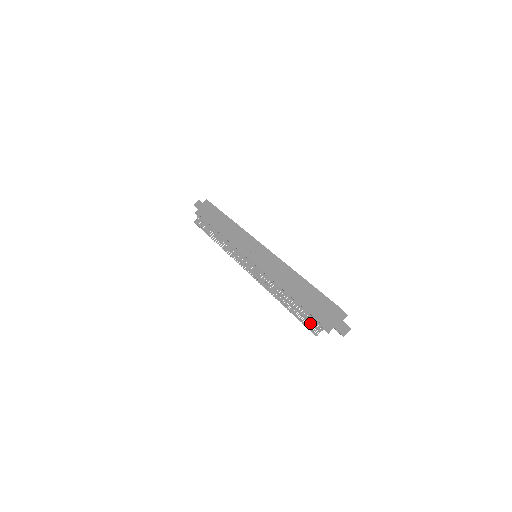
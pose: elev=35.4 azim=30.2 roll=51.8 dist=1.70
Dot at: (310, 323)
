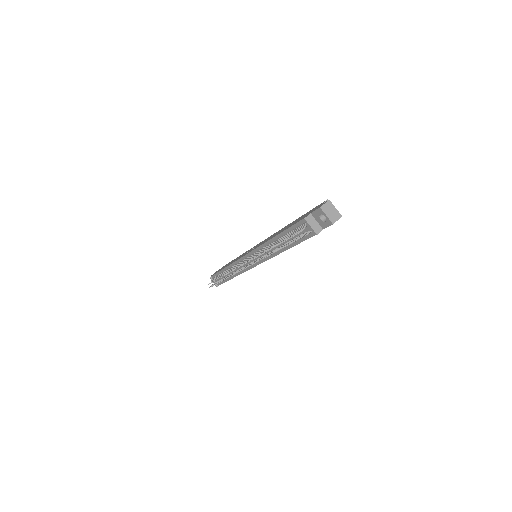
Dot at: occluded
